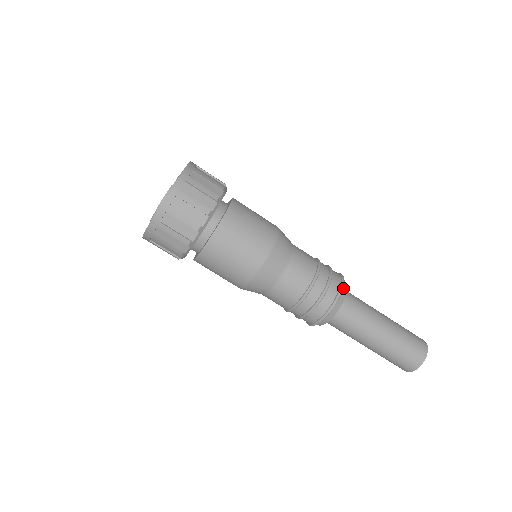
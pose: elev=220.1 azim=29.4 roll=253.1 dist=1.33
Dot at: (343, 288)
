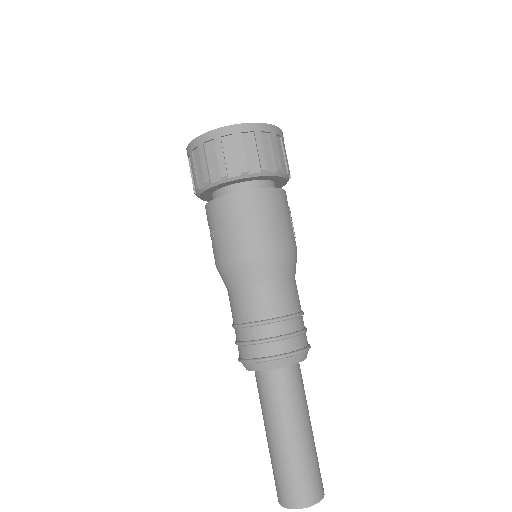
Dot at: (308, 350)
